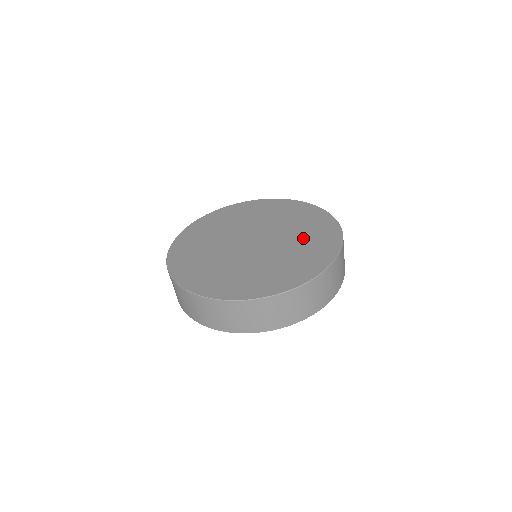
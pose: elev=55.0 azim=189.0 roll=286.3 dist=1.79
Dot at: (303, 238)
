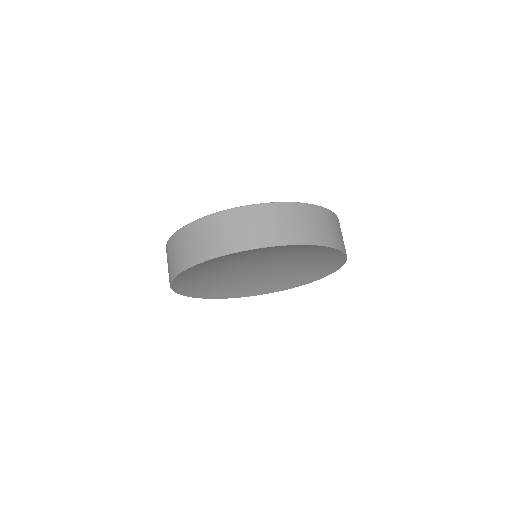
Dot at: occluded
